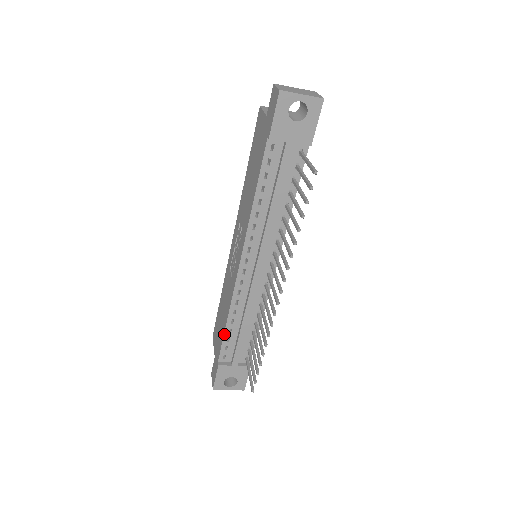
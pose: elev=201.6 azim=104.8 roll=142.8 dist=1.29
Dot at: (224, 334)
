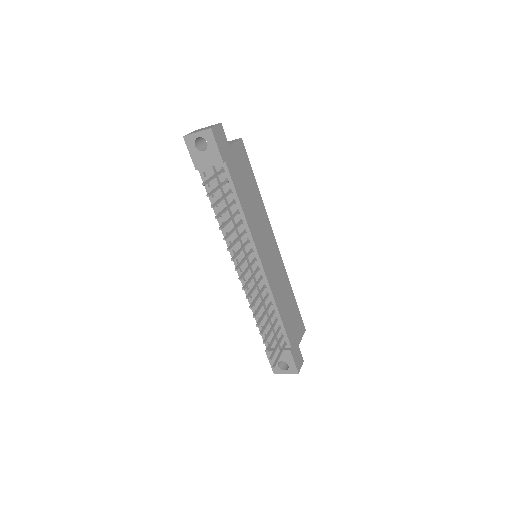
Dot at: occluded
